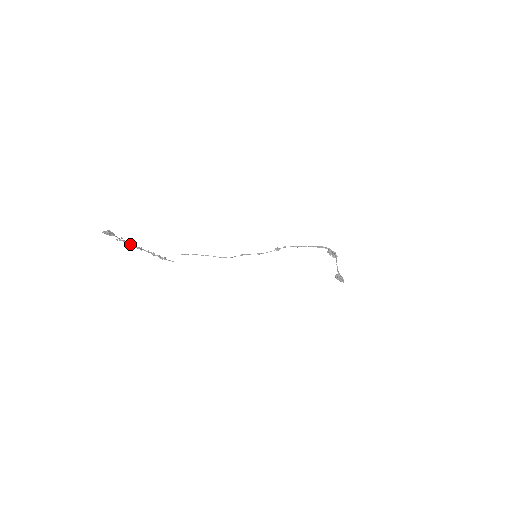
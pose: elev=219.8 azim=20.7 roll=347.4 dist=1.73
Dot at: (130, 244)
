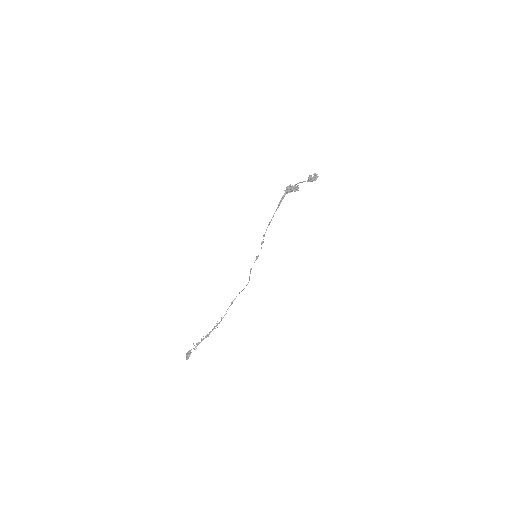
Dot at: occluded
